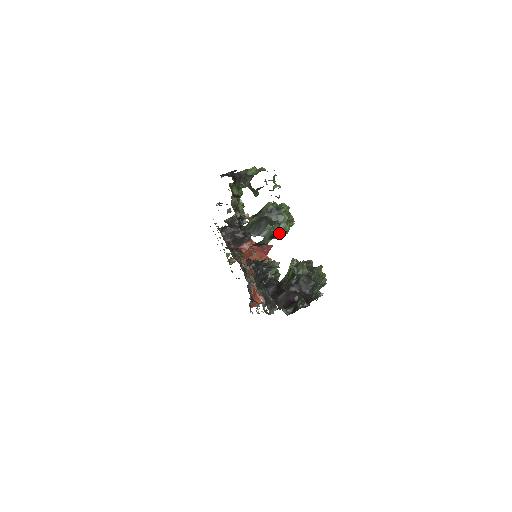
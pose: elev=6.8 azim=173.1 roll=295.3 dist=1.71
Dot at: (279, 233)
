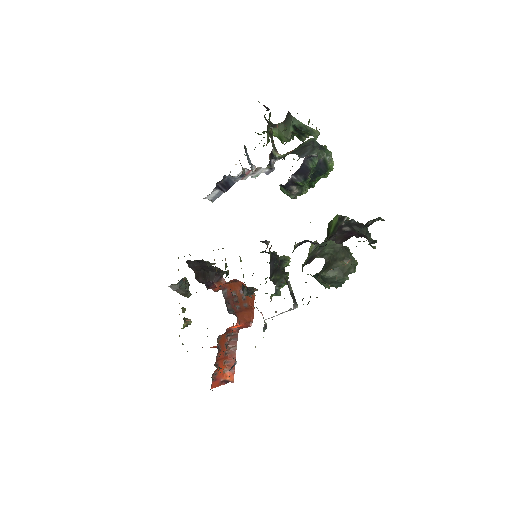
Dot at: (324, 166)
